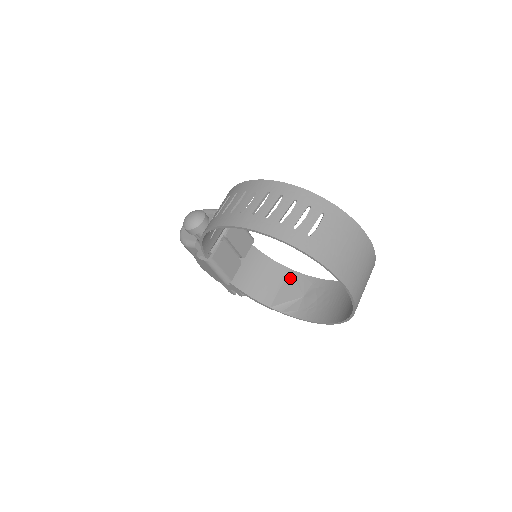
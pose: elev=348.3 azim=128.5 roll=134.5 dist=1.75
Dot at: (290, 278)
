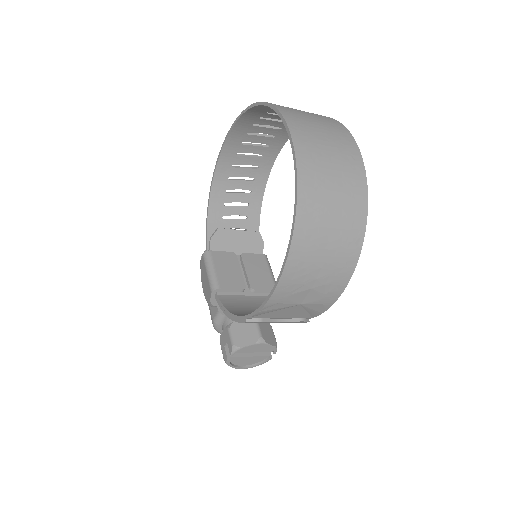
Dot at: occluded
